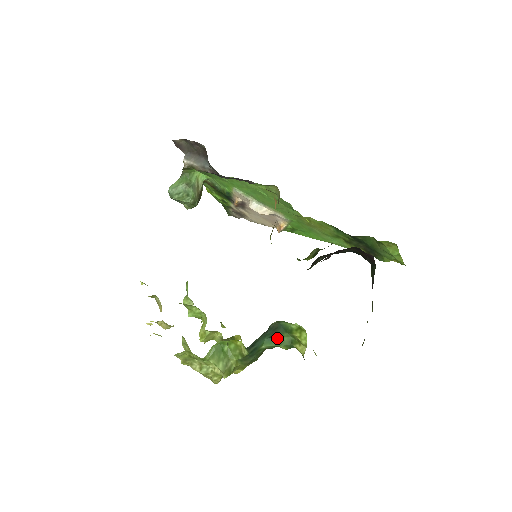
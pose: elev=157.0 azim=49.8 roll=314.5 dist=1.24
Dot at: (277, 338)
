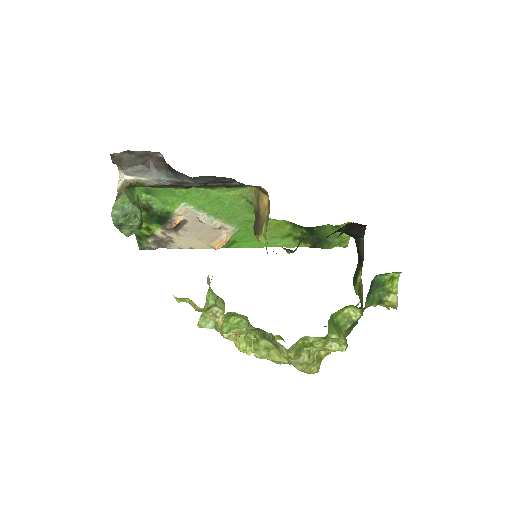
Dot at: (371, 296)
